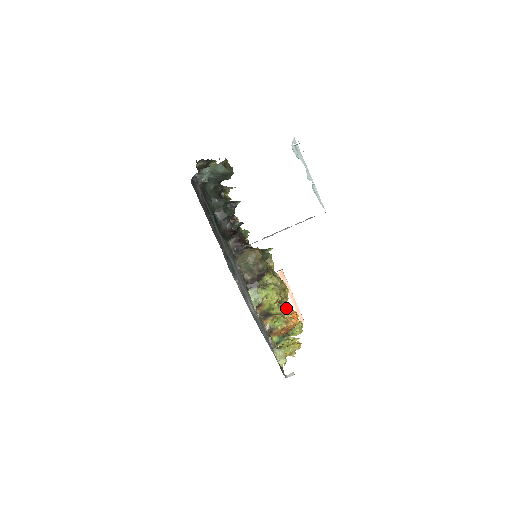
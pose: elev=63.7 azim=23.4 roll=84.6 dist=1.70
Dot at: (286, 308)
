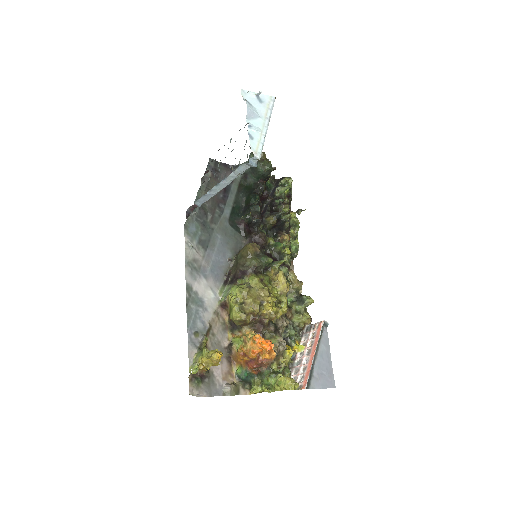
Dot at: (275, 343)
